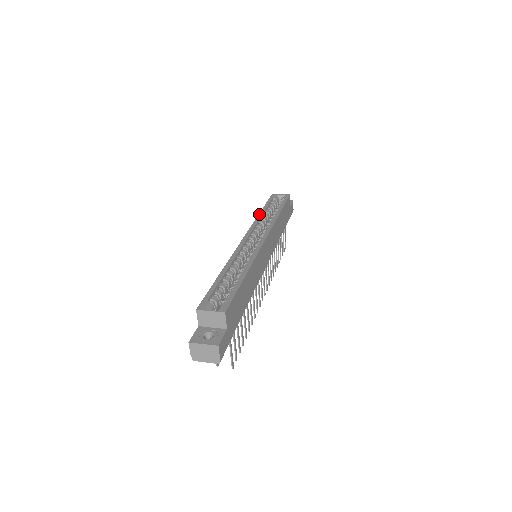
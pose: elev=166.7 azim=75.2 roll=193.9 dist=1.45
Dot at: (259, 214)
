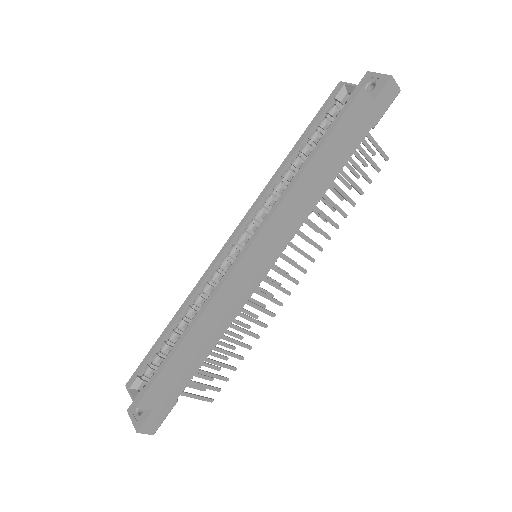
Dot at: (281, 165)
